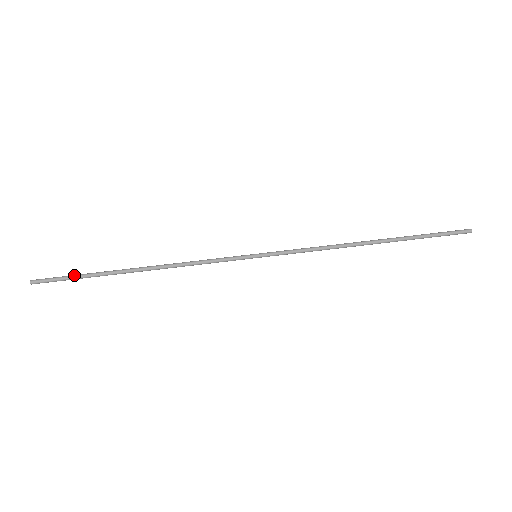
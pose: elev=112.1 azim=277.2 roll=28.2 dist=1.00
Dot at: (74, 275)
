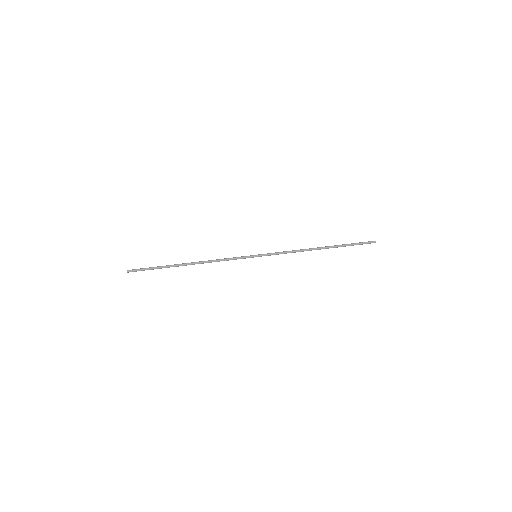
Dot at: (152, 268)
